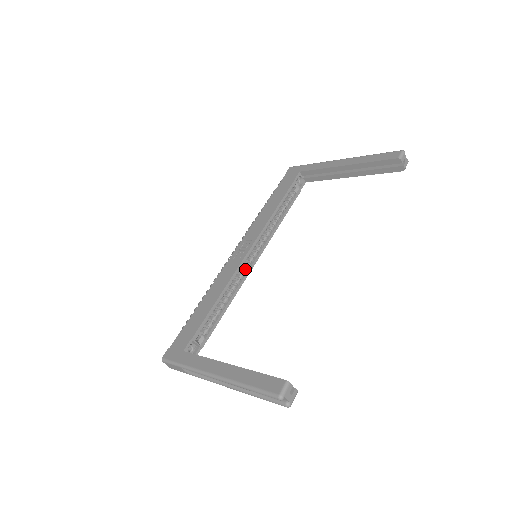
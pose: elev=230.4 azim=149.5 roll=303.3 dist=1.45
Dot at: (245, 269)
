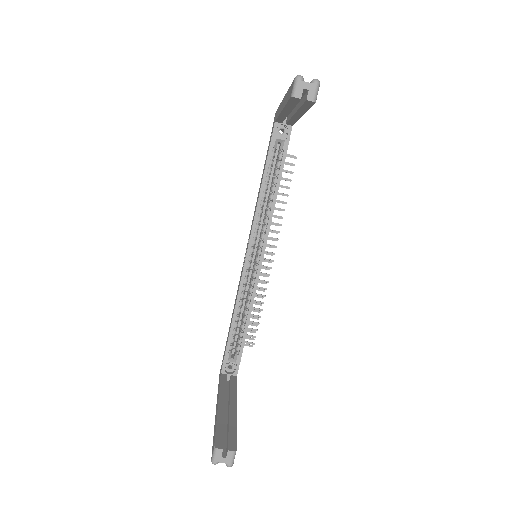
Dot at: (254, 272)
